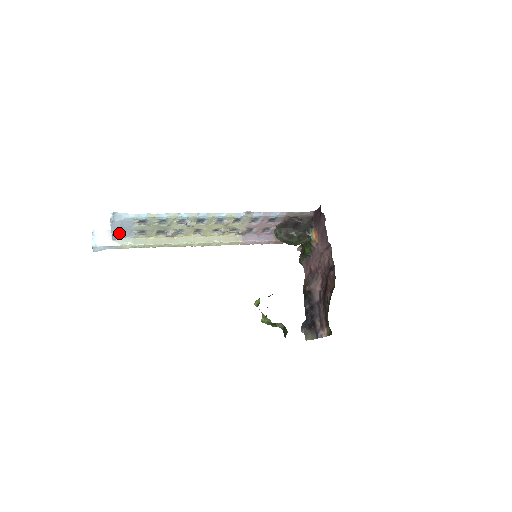
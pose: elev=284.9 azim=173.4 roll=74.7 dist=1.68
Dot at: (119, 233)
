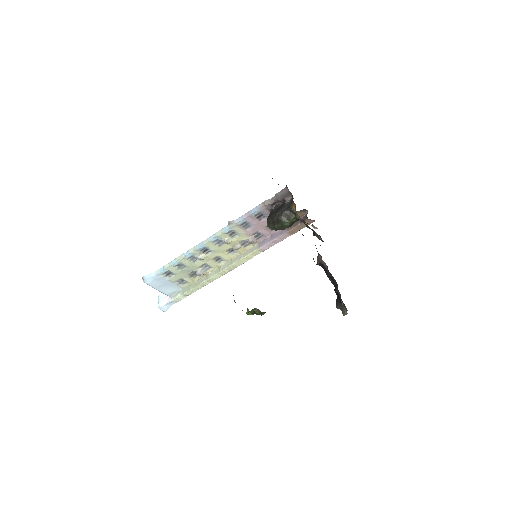
Dot at: (166, 290)
